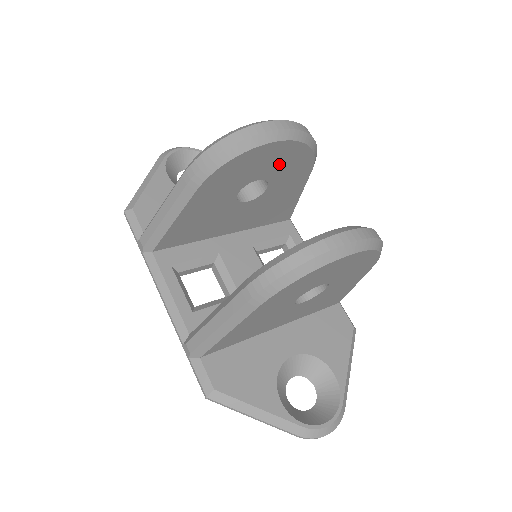
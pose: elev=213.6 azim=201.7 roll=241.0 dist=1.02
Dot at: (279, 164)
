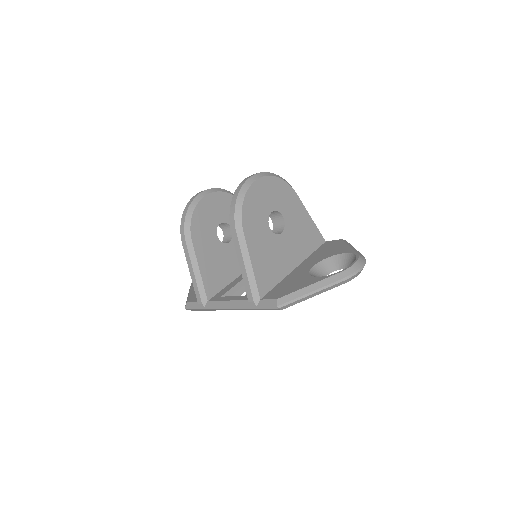
Dot at: (221, 209)
